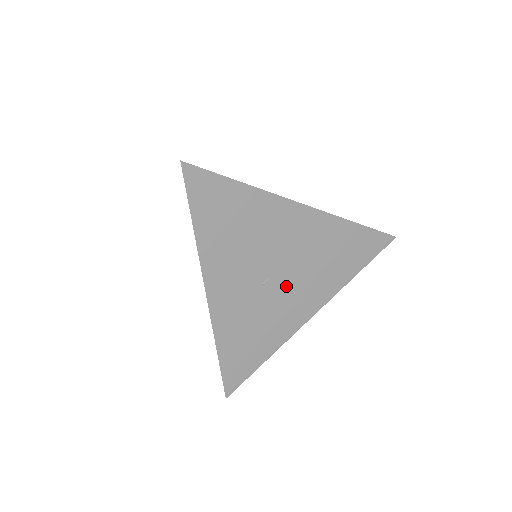
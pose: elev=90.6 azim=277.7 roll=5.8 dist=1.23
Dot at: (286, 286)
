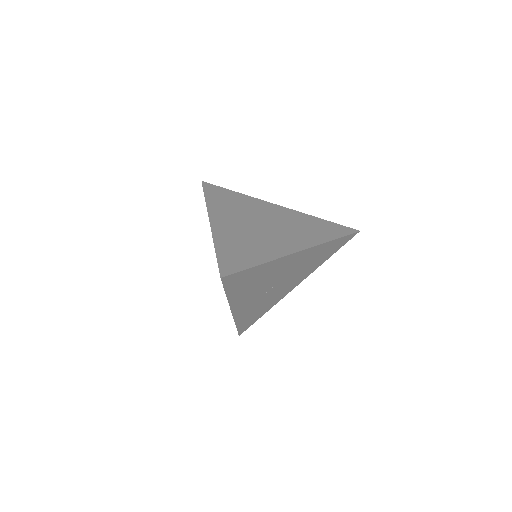
Dot at: (282, 285)
